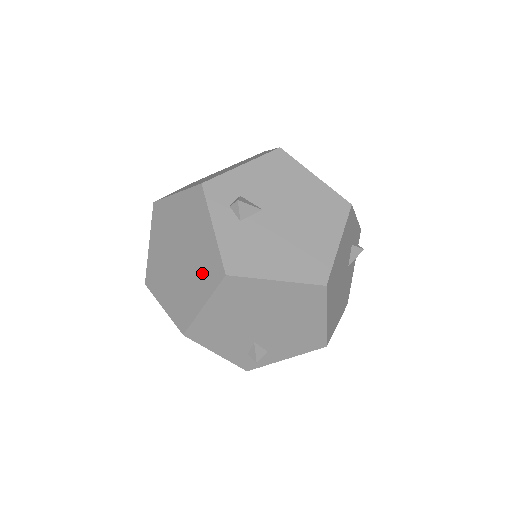
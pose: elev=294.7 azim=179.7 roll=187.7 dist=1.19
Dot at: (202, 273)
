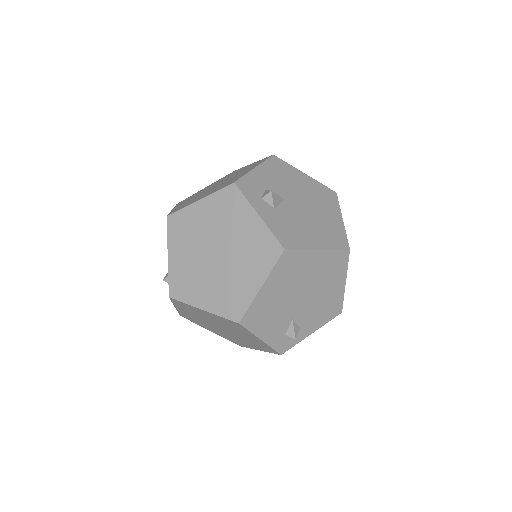
Dot at: (253, 258)
